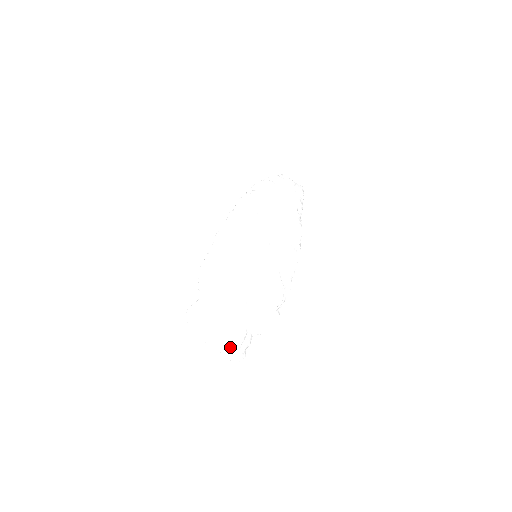
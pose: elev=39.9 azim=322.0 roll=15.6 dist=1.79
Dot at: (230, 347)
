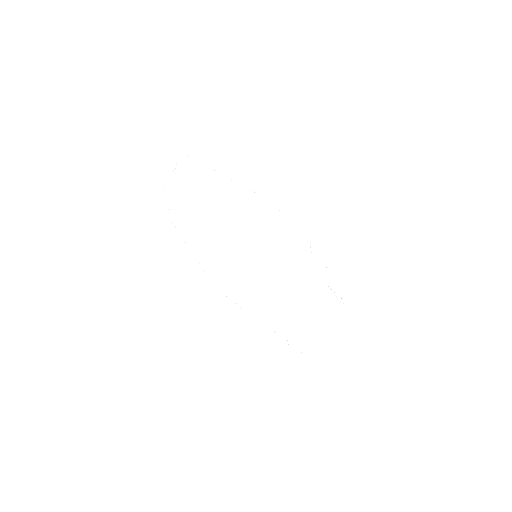
Dot at: (332, 317)
